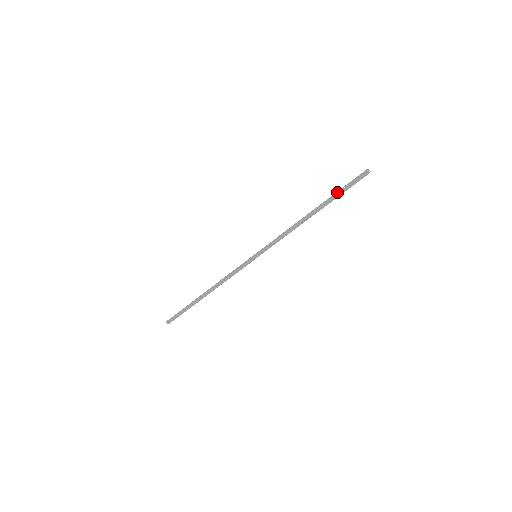
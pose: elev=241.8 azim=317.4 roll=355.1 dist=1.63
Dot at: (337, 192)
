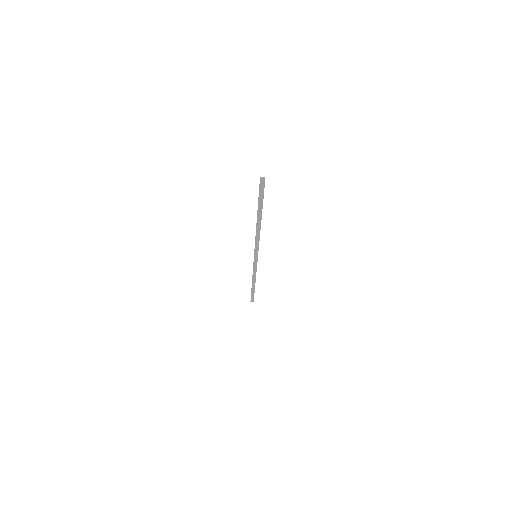
Dot at: (258, 202)
